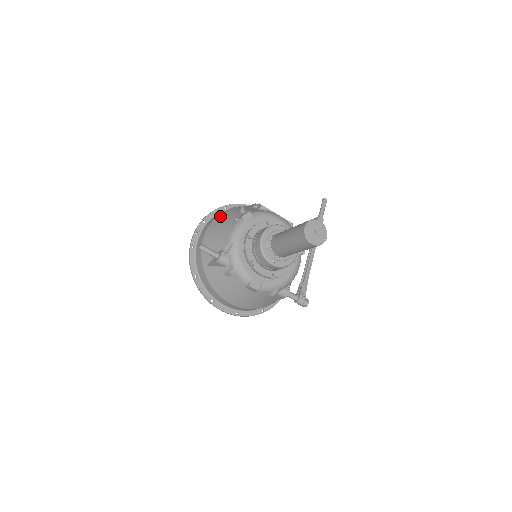
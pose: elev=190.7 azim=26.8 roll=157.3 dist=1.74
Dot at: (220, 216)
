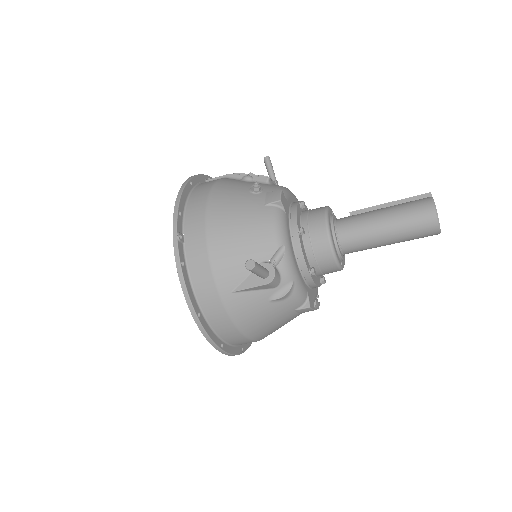
Dot at: (216, 201)
